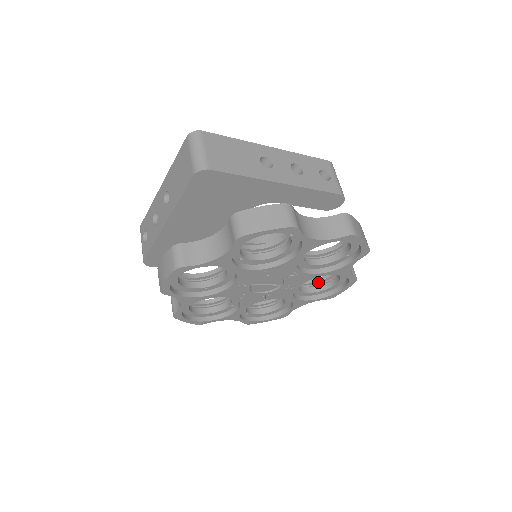
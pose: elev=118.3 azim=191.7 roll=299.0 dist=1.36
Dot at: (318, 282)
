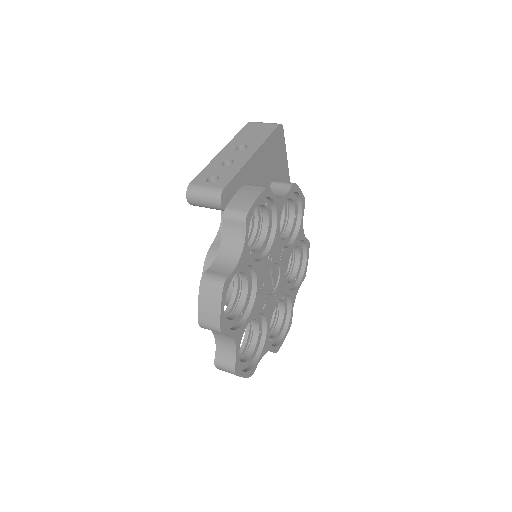
Dot at: occluded
